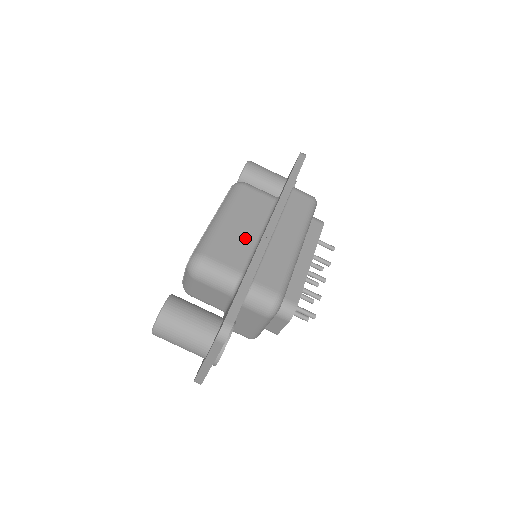
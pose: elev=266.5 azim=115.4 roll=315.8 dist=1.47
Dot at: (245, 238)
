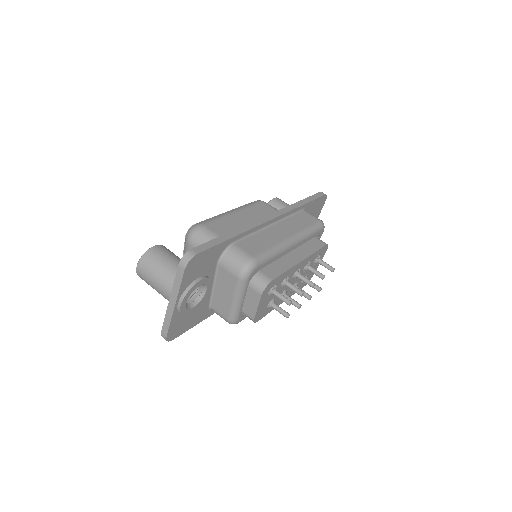
Dot at: occluded
